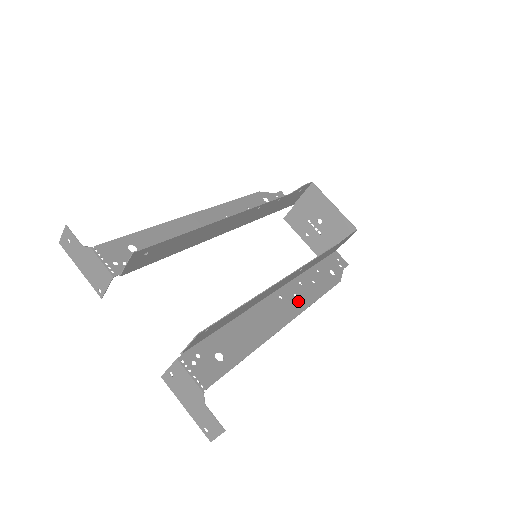
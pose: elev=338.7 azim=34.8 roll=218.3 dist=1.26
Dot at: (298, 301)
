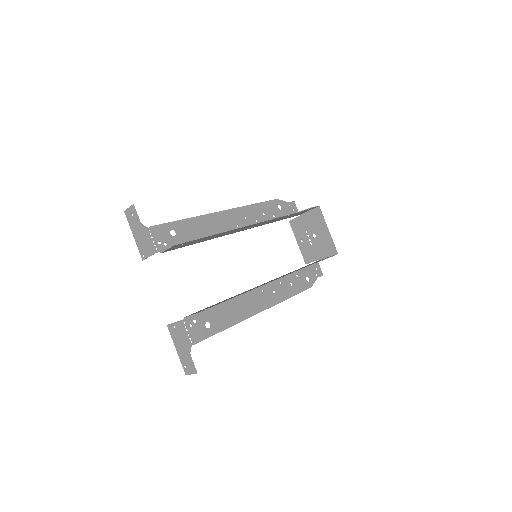
Dot at: (274, 297)
